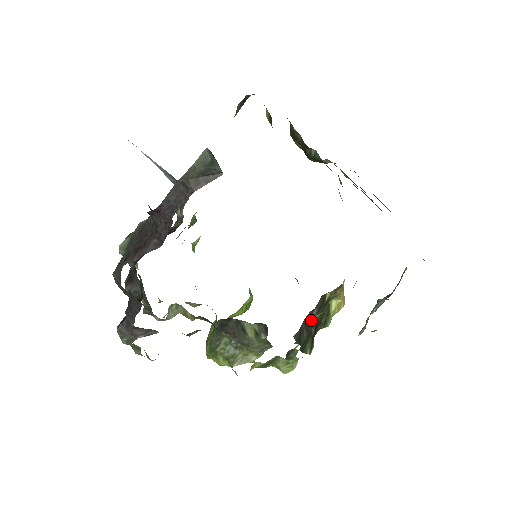
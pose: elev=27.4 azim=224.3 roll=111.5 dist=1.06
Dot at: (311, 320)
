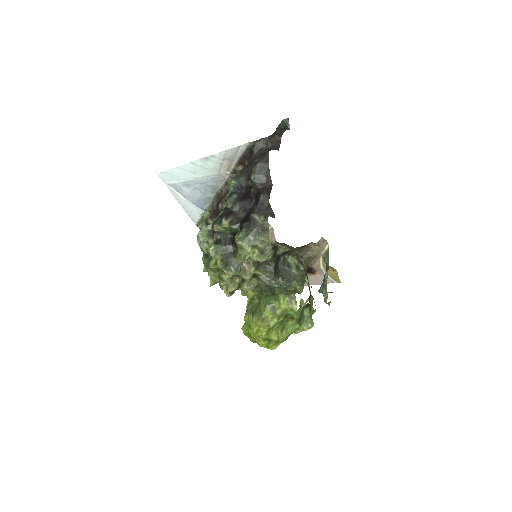
Dot at: (307, 279)
